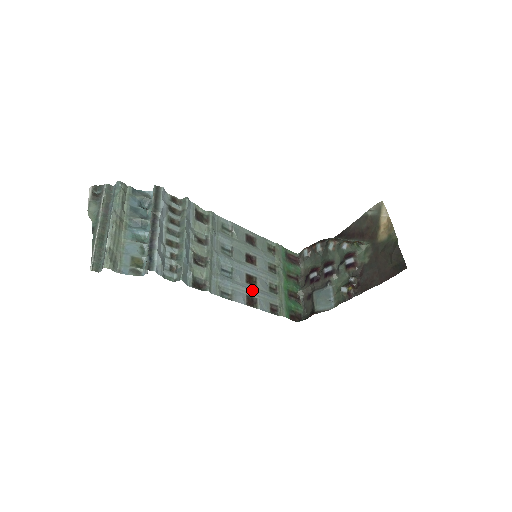
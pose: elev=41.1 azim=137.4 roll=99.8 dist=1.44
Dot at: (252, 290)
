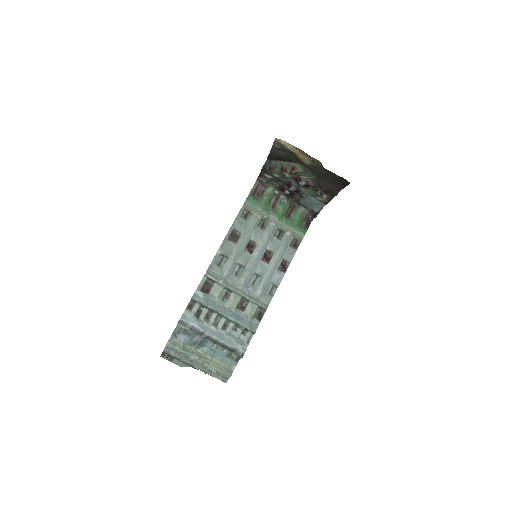
Dot at: (276, 261)
